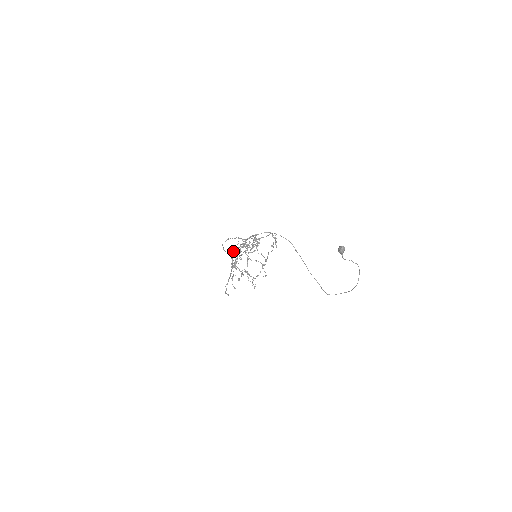
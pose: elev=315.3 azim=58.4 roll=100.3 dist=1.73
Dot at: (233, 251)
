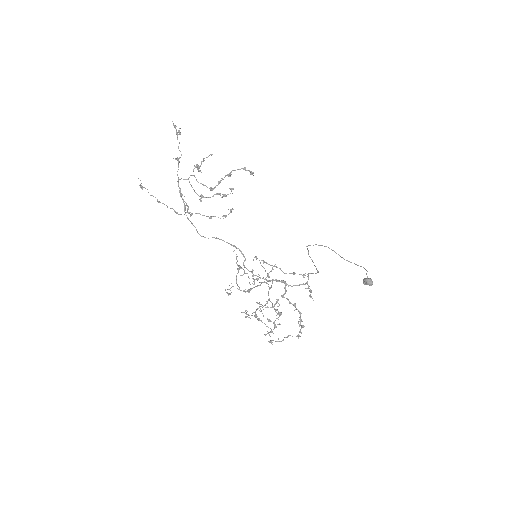
Dot at: (178, 178)
